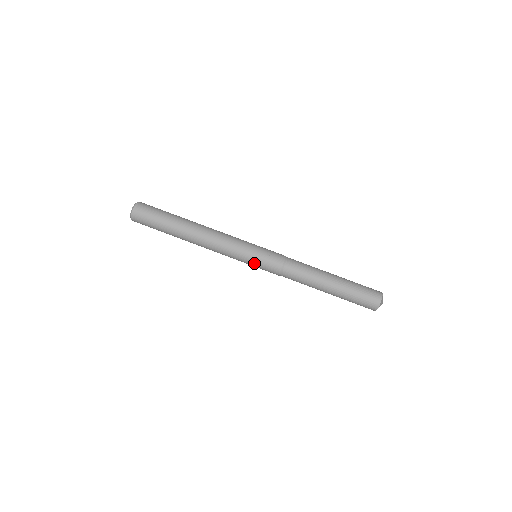
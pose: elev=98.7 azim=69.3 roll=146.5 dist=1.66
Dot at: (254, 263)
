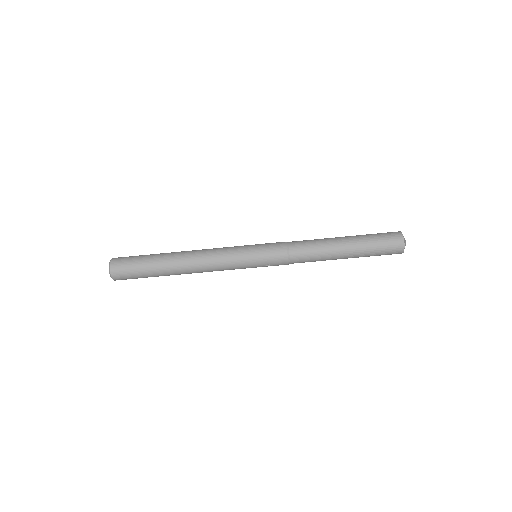
Dot at: occluded
